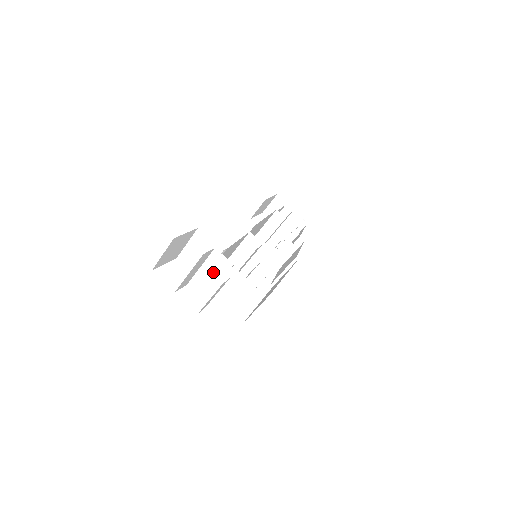
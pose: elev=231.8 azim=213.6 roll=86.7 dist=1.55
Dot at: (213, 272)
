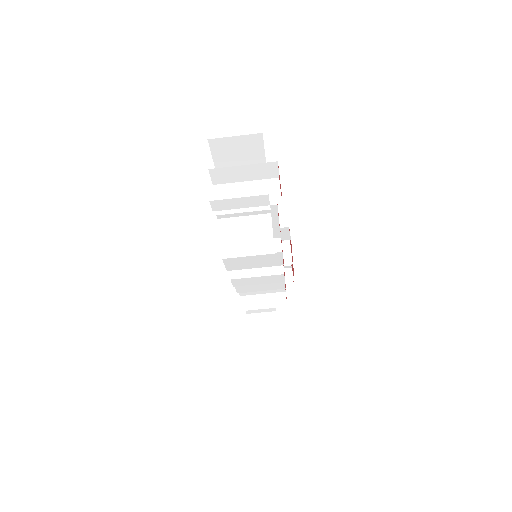
Dot at: (254, 193)
